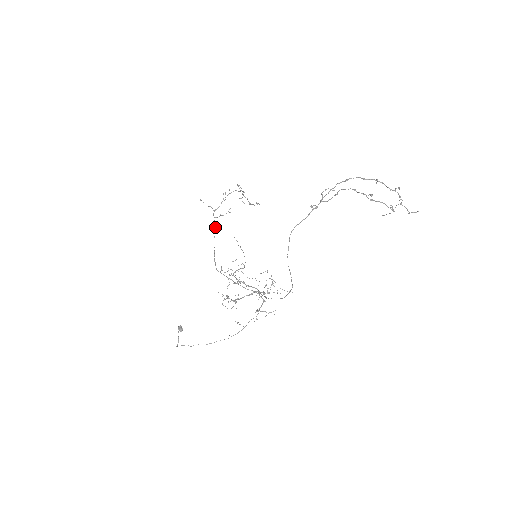
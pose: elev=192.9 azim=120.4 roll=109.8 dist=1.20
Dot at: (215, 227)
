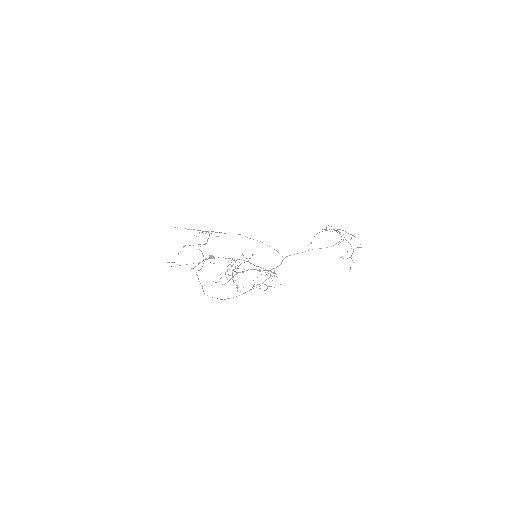
Dot at: occluded
